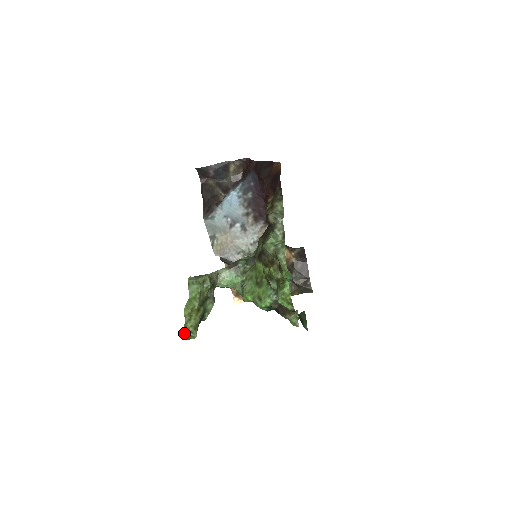
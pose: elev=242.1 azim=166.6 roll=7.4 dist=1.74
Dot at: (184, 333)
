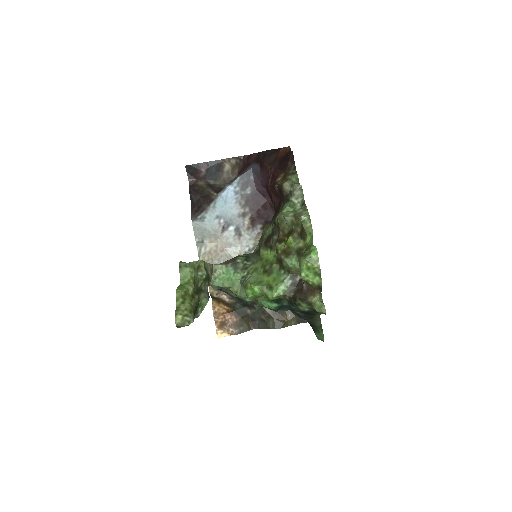
Dot at: (176, 317)
